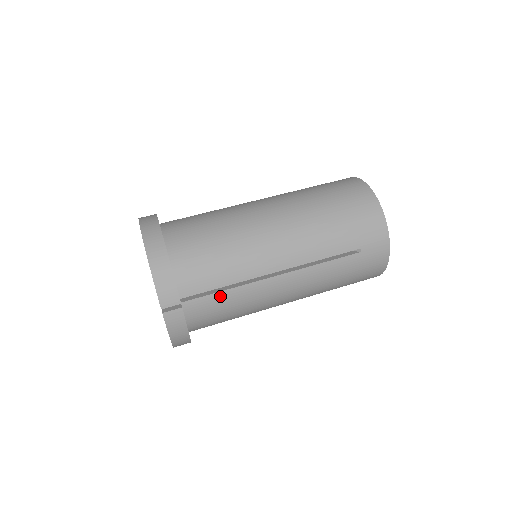
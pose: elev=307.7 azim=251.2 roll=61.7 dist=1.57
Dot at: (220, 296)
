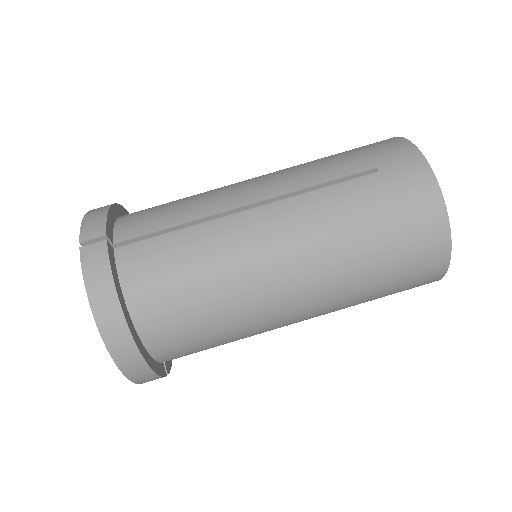
Dot at: occluded
